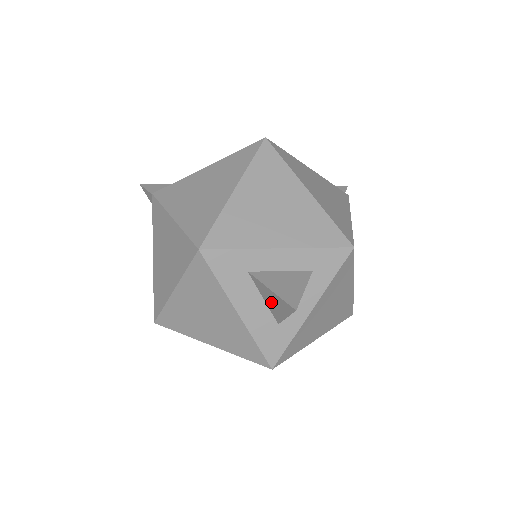
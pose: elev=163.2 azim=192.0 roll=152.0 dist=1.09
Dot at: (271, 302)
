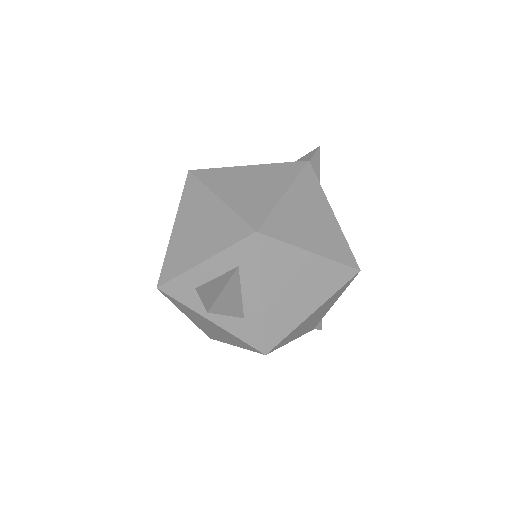
Dot at: occluded
